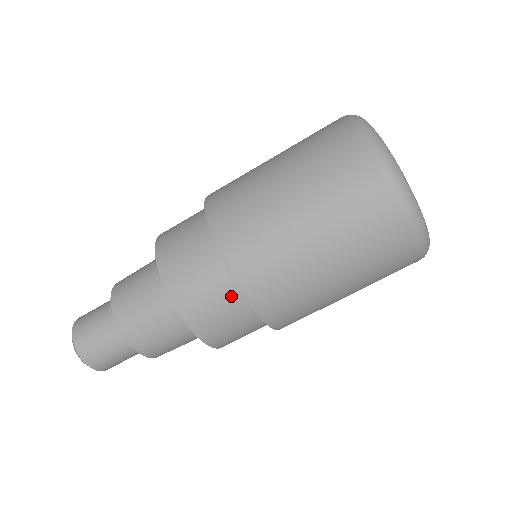
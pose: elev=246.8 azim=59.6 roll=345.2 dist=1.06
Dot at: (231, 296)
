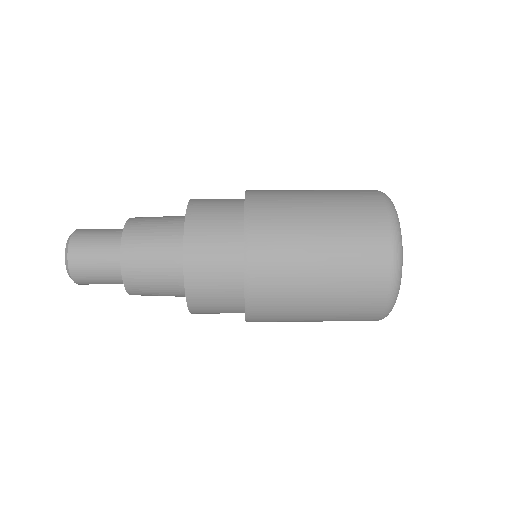
Dot at: (233, 275)
